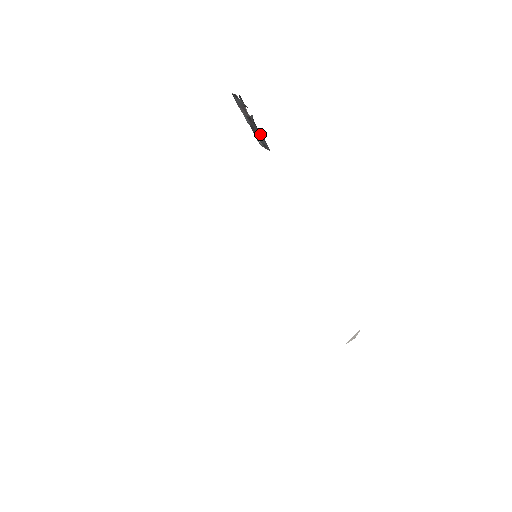
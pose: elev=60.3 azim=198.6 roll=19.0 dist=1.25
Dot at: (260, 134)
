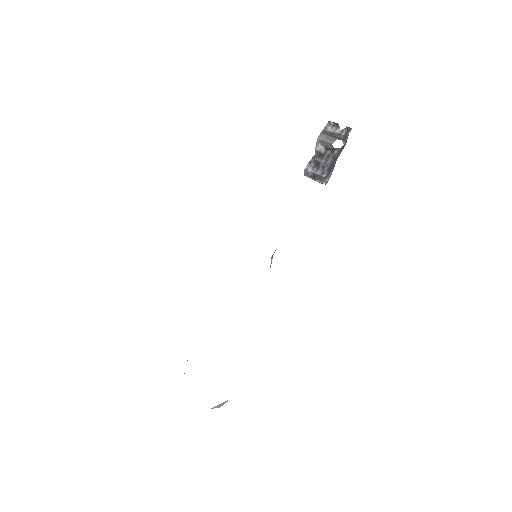
Dot at: (330, 166)
